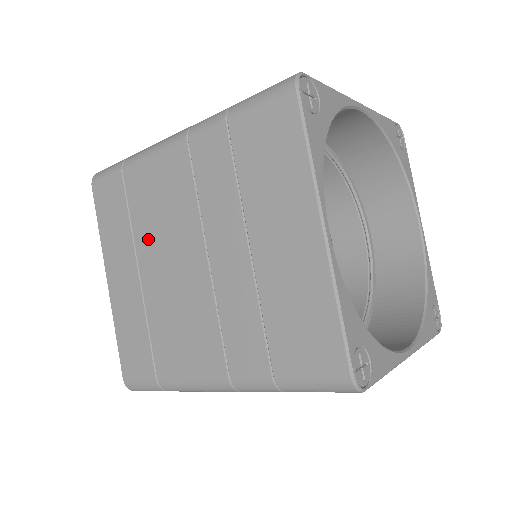
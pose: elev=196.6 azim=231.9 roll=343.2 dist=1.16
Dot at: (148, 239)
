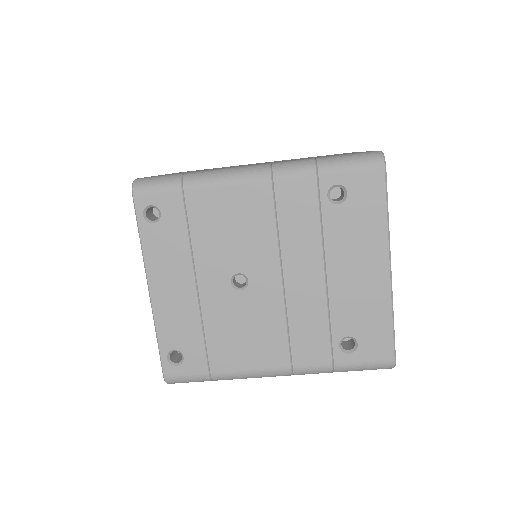
Dot at: occluded
